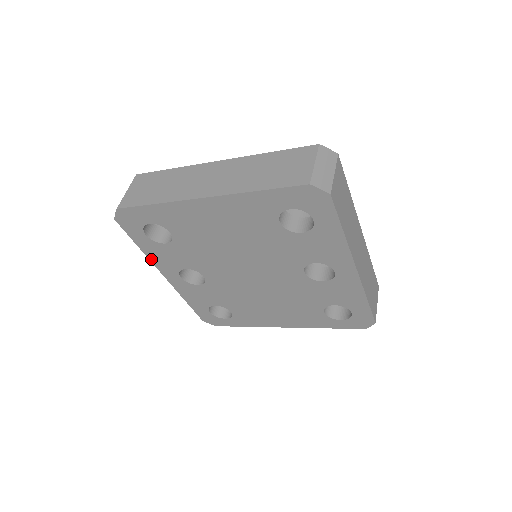
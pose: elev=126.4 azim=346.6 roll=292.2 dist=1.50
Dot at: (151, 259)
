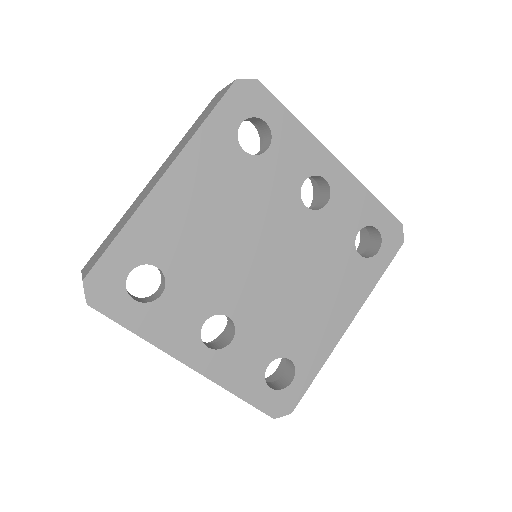
Dot at: (160, 345)
